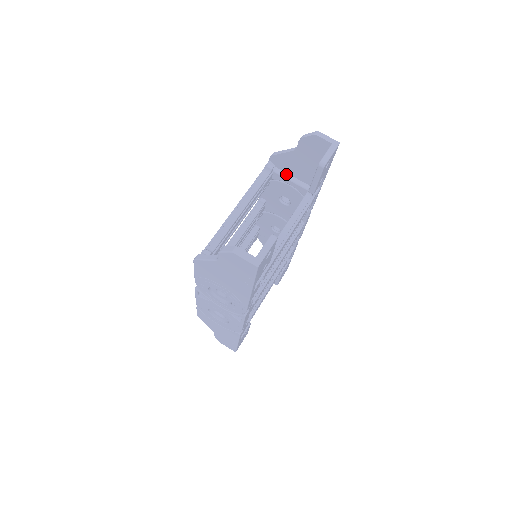
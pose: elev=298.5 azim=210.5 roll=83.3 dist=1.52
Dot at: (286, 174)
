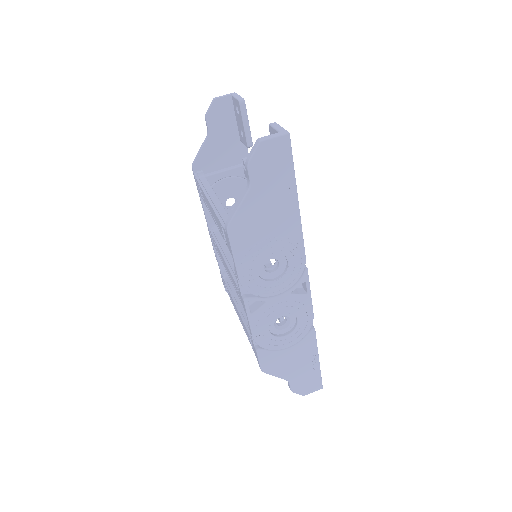
Dot at: (215, 172)
